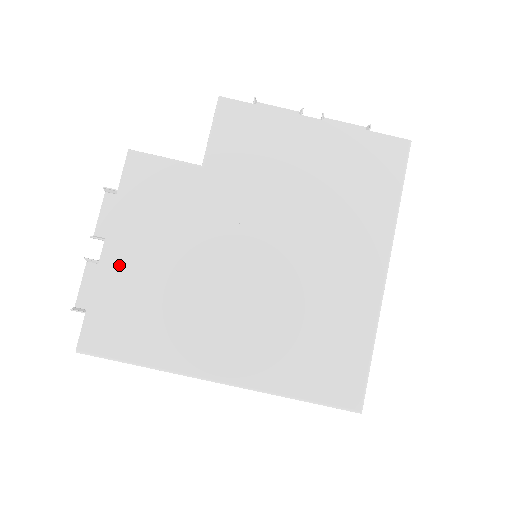
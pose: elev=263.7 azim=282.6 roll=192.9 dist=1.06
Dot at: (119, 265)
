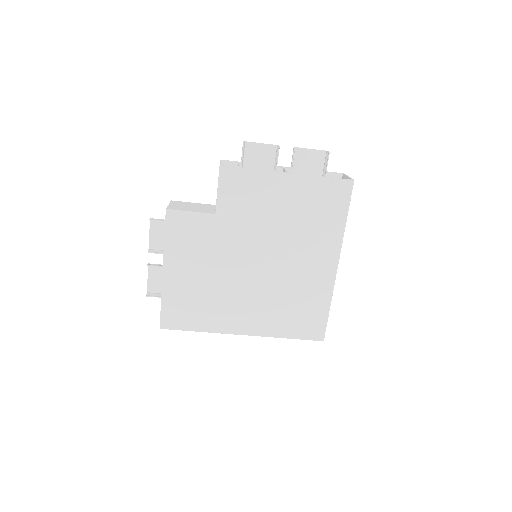
Dot at: (174, 281)
